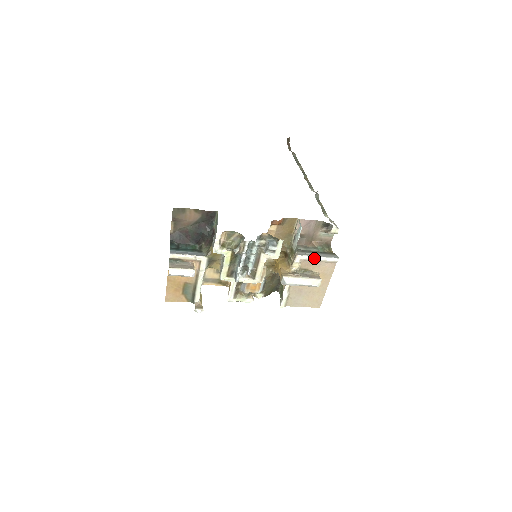
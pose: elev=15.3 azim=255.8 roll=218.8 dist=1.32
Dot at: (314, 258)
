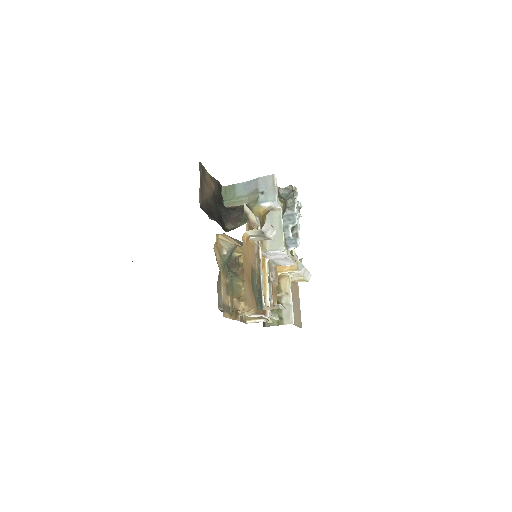
Dot at: occluded
